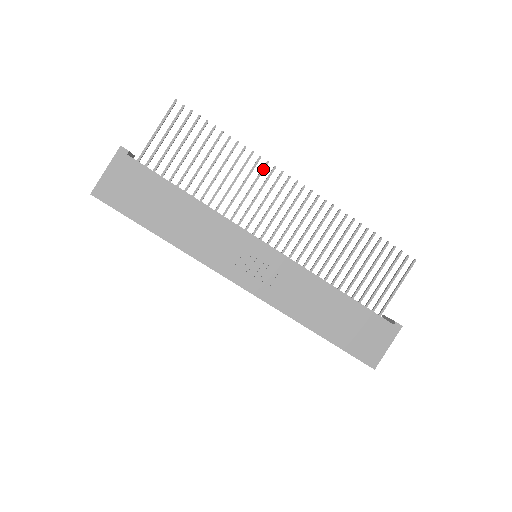
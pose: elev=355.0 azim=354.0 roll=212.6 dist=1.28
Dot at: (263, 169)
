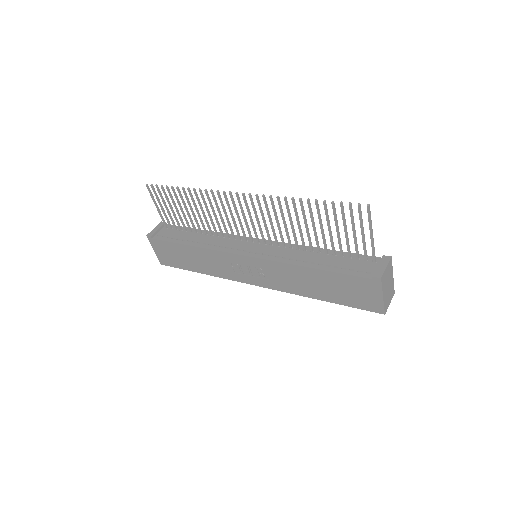
Dot at: (213, 197)
